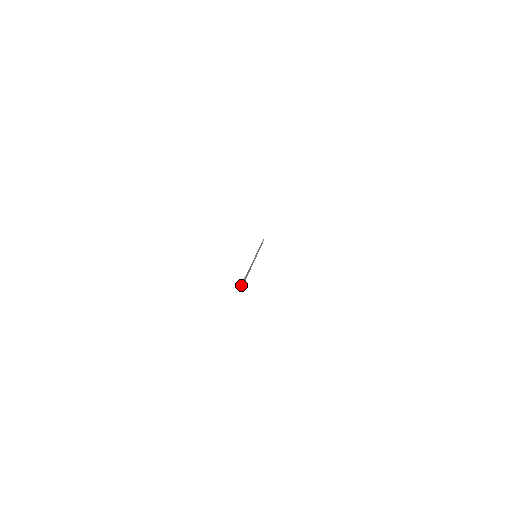
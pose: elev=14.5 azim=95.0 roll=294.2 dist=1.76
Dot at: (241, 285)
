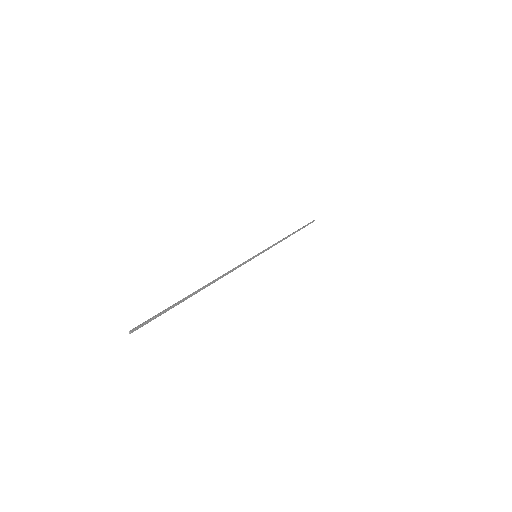
Dot at: occluded
